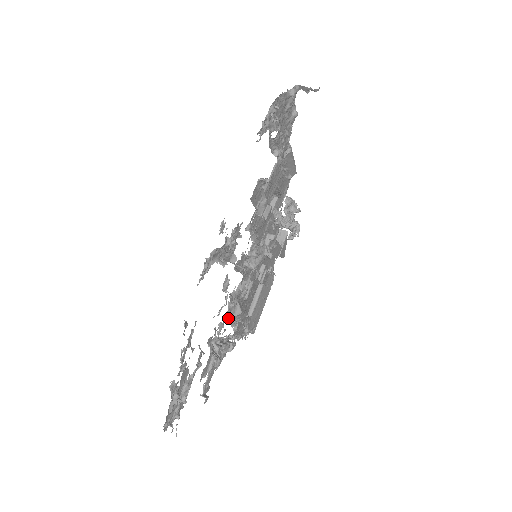
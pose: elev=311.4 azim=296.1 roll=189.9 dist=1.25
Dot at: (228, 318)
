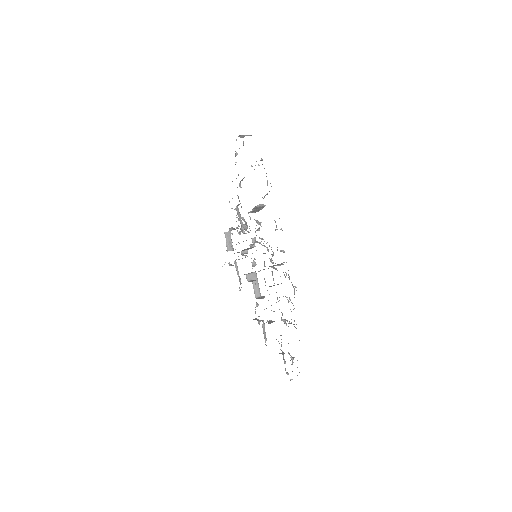
Dot at: (294, 297)
